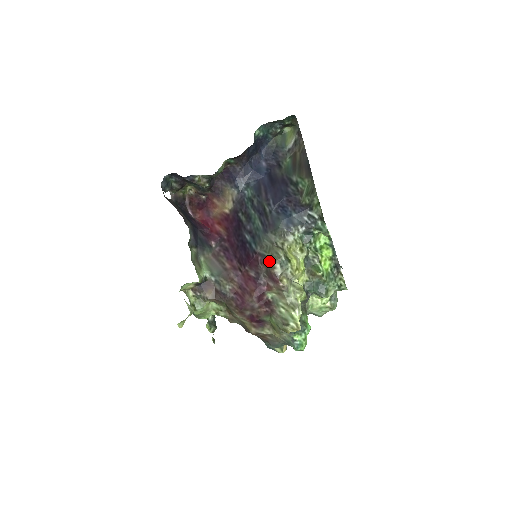
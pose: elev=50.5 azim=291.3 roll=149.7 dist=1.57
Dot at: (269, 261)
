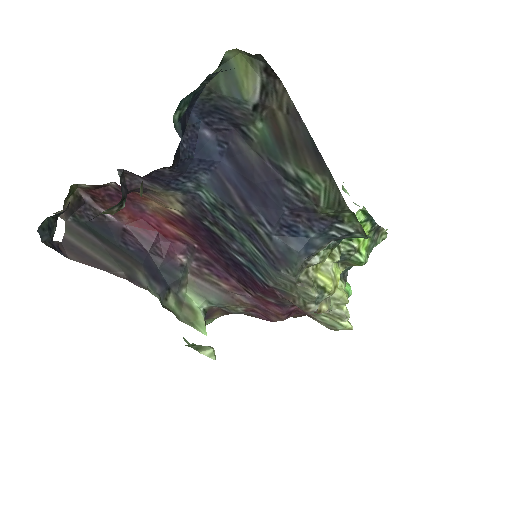
Dot at: (296, 301)
